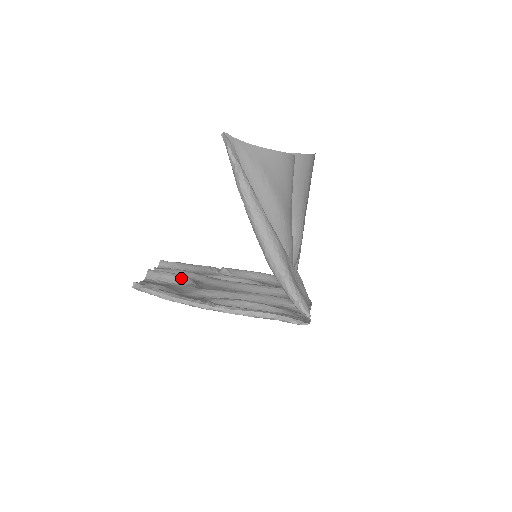
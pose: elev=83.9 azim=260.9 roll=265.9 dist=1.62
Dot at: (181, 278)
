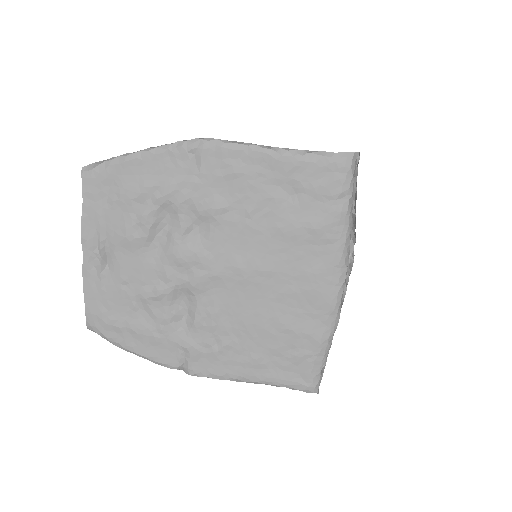
Dot at: occluded
